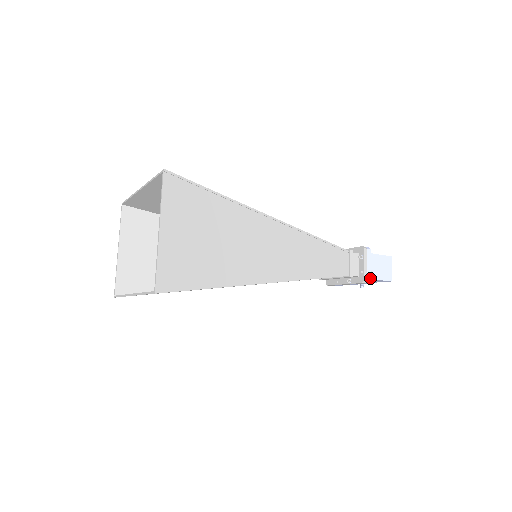
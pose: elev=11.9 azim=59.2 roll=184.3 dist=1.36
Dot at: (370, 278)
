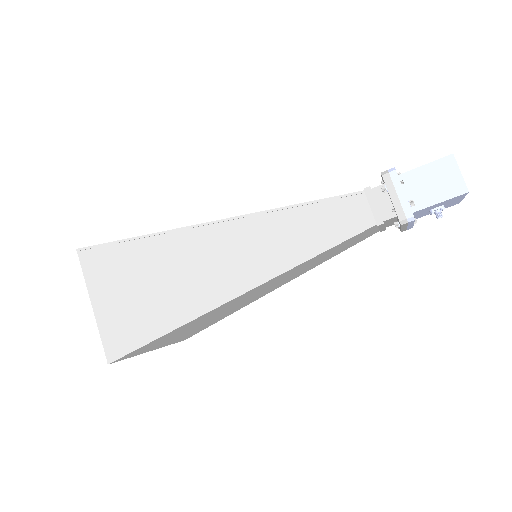
Dot at: (411, 212)
